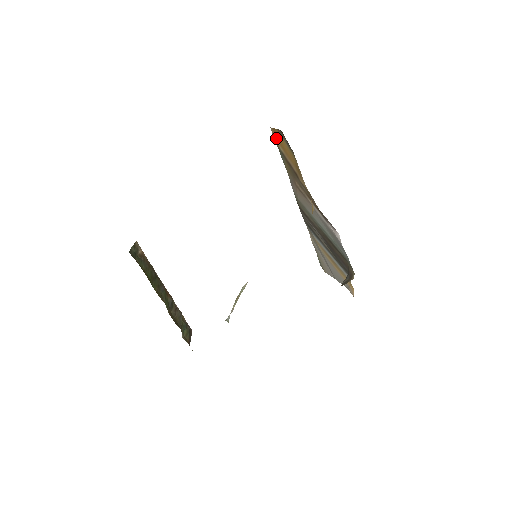
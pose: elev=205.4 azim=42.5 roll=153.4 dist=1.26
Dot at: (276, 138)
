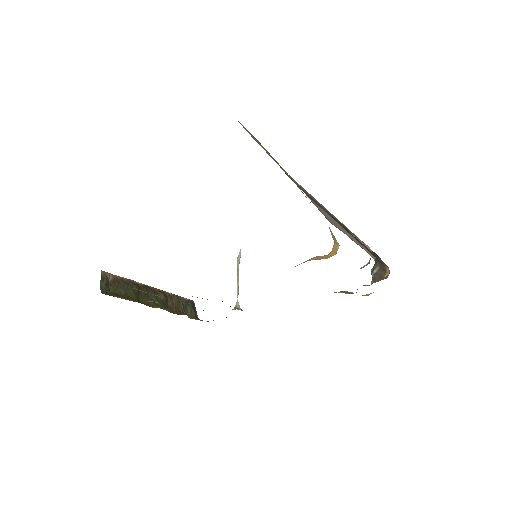
Dot at: occluded
